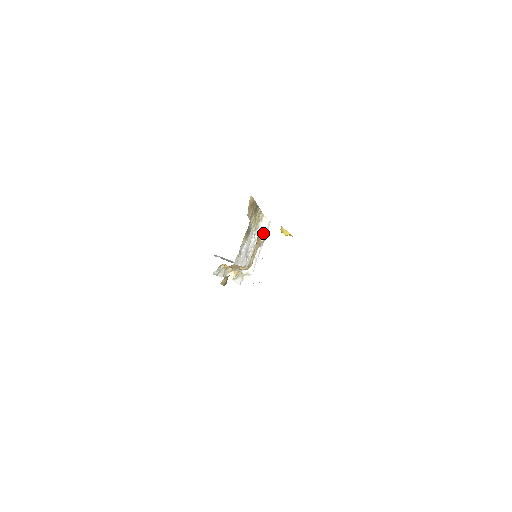
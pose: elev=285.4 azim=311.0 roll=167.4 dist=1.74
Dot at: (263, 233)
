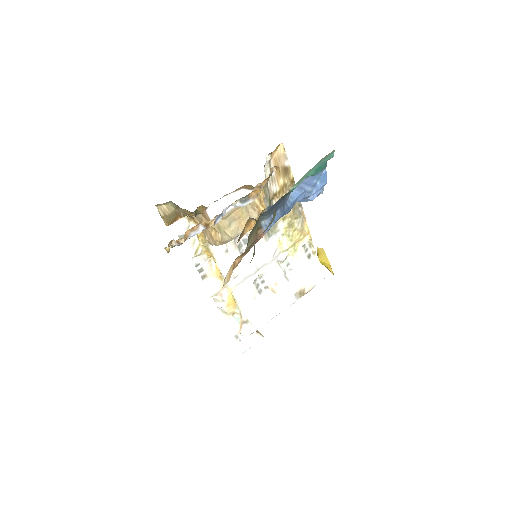
Dot at: (303, 280)
